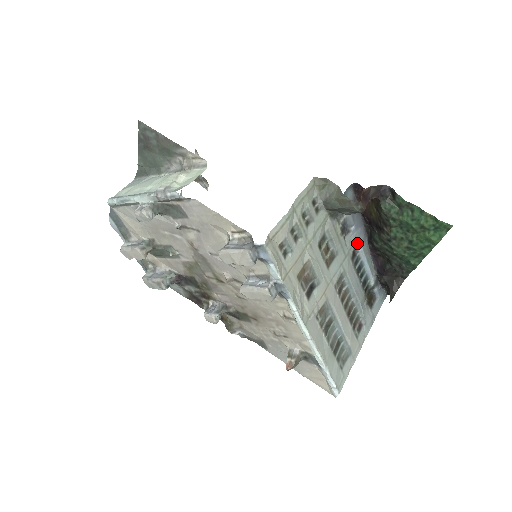
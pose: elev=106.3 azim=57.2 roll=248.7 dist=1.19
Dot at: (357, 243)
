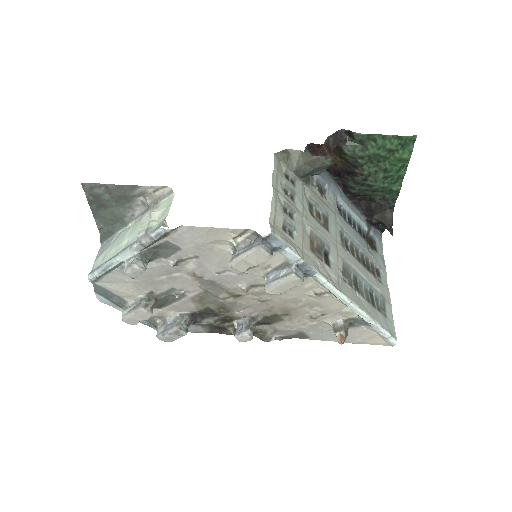
Dot at: (336, 198)
